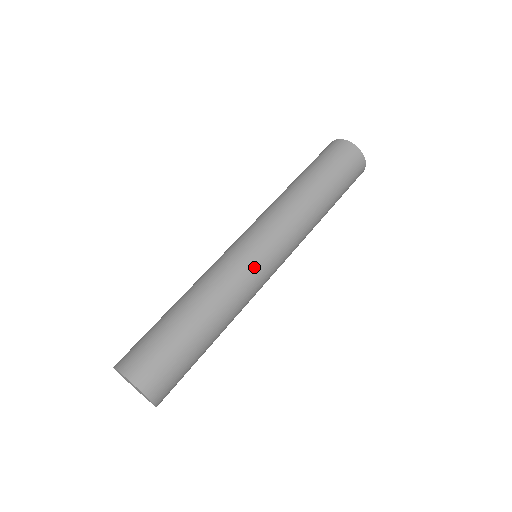
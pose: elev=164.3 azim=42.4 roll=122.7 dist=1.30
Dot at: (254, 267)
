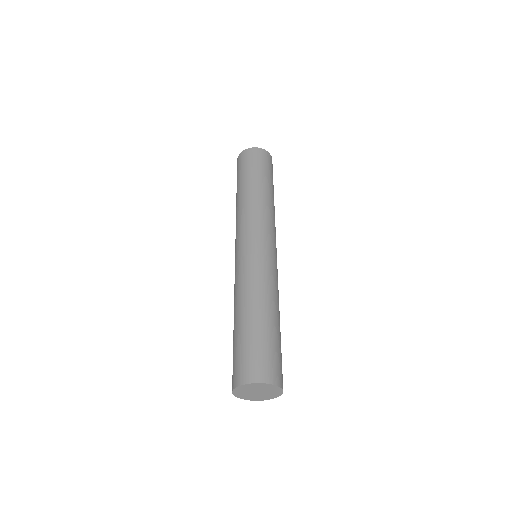
Dot at: (276, 264)
